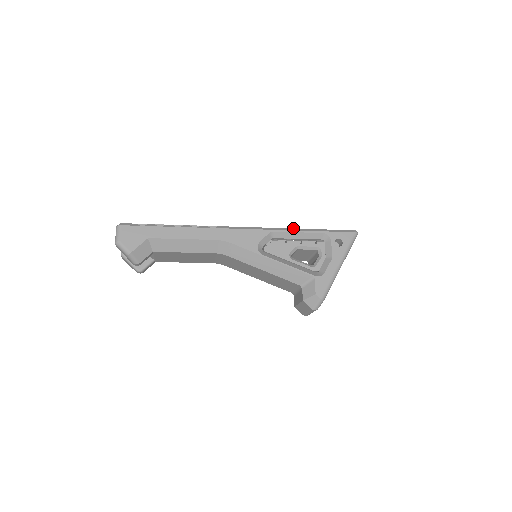
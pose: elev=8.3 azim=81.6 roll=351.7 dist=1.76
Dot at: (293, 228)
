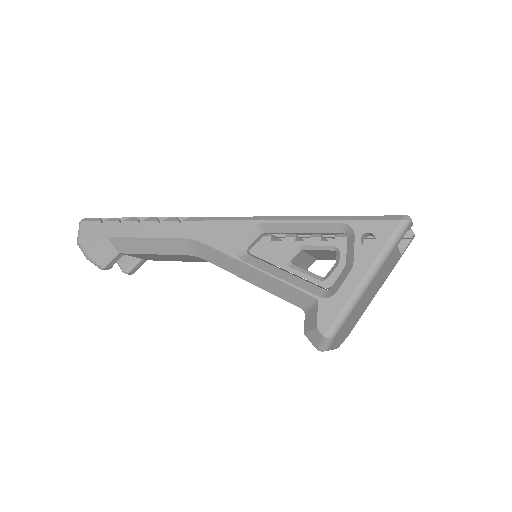
Dot at: occluded
